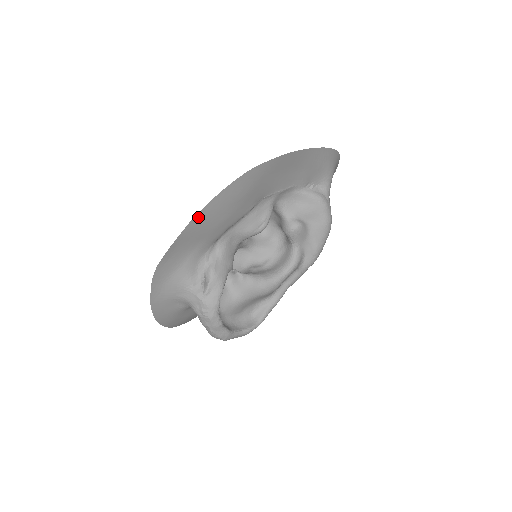
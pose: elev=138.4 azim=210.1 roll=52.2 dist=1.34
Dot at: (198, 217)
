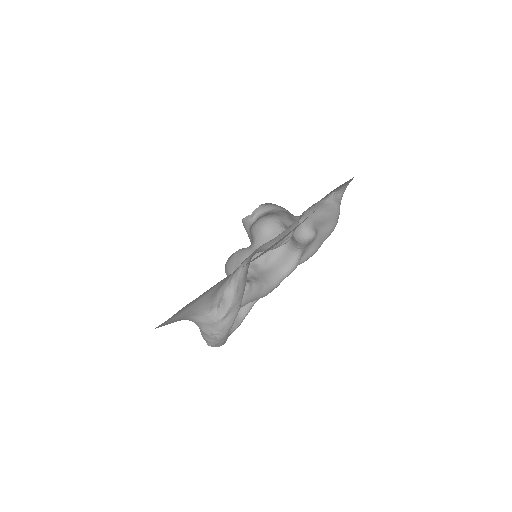
Dot at: (254, 259)
